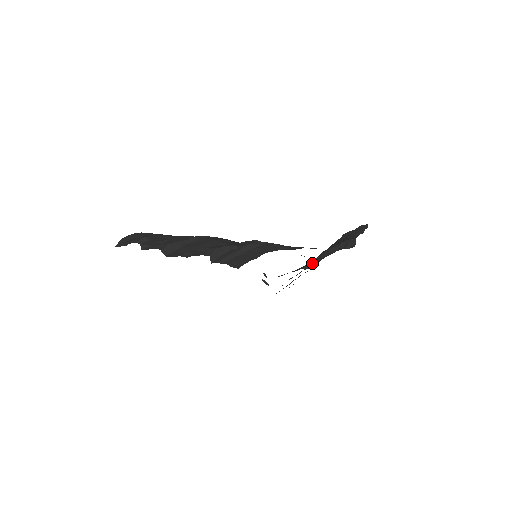
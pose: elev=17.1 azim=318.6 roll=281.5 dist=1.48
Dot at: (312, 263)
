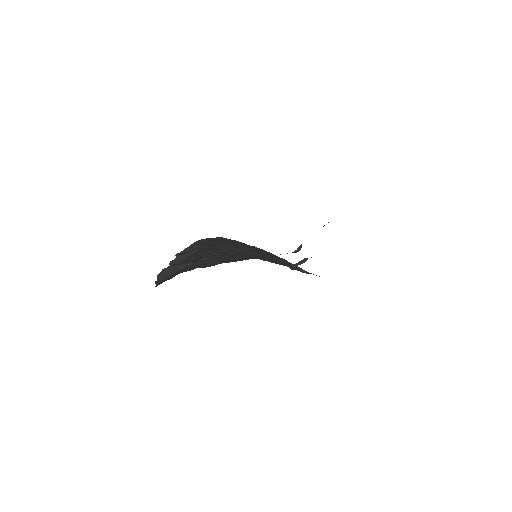
Dot at: (306, 259)
